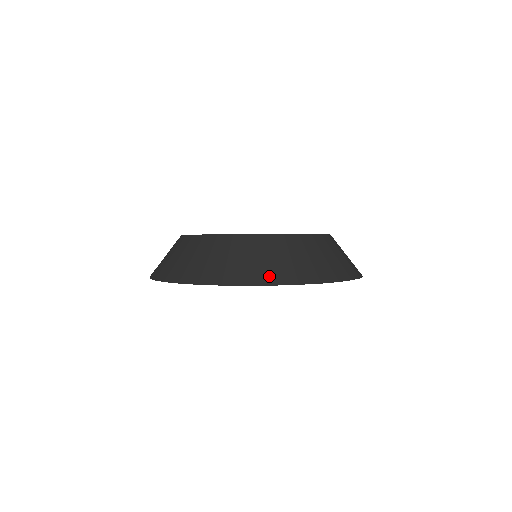
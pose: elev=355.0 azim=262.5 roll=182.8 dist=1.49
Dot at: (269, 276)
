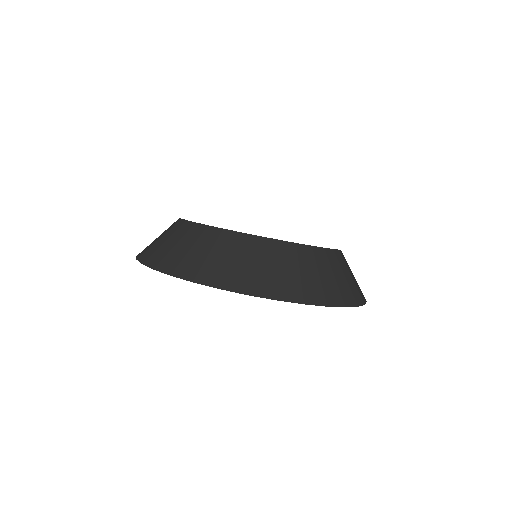
Dot at: (360, 295)
